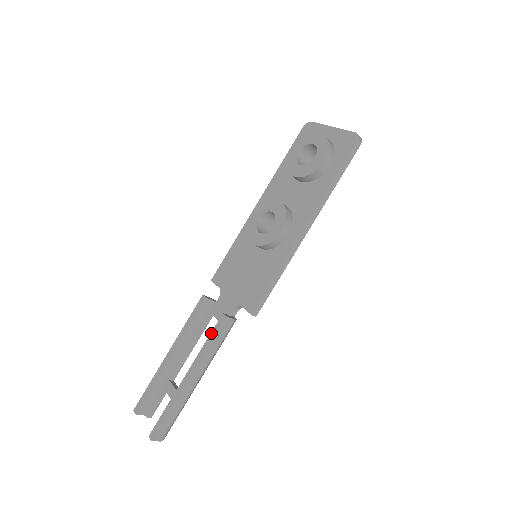
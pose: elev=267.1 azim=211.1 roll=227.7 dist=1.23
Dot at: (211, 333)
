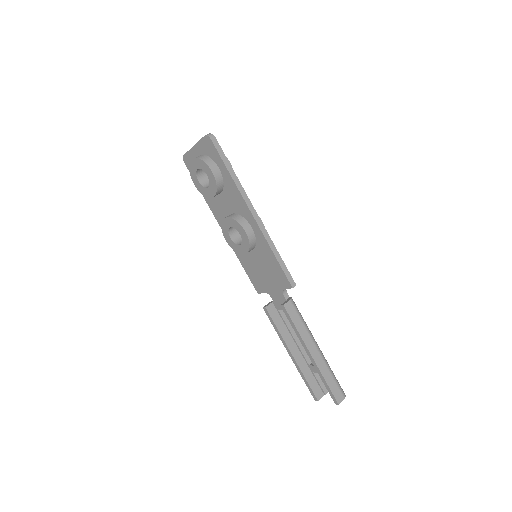
Dot at: occluded
